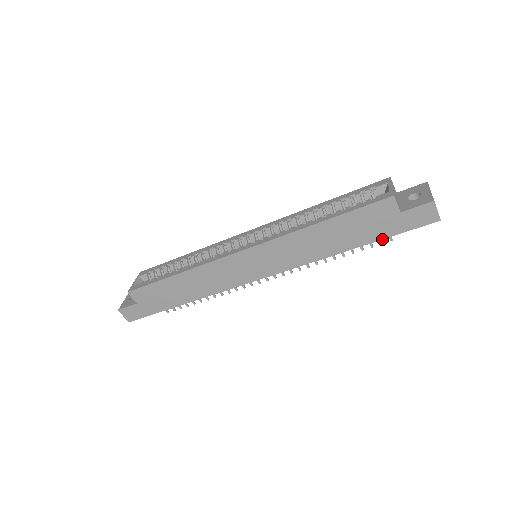
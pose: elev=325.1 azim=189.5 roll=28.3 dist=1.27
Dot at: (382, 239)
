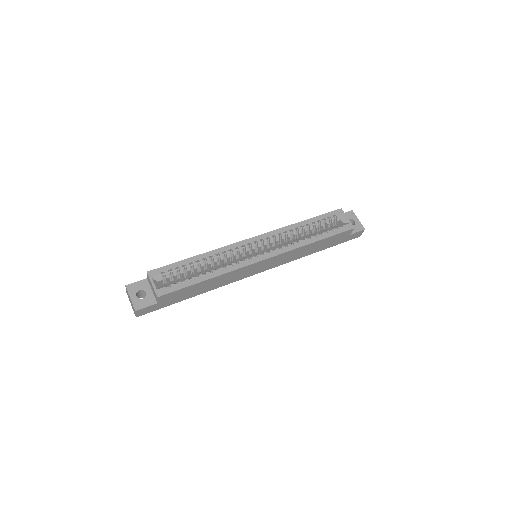
Dot at: occluded
